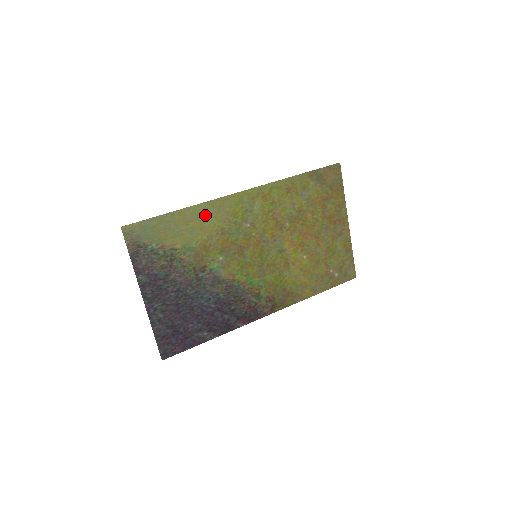
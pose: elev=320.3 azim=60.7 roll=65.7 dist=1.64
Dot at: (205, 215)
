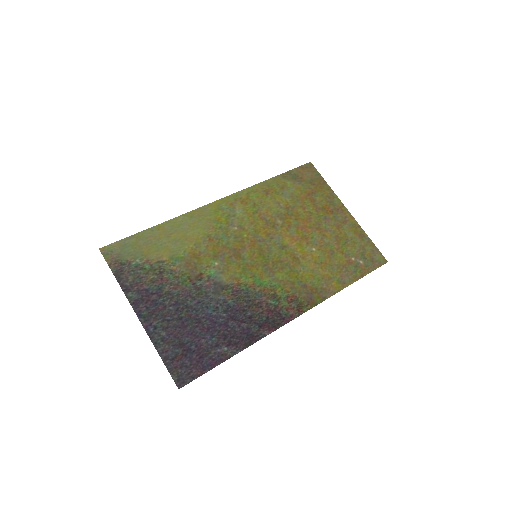
Dot at: (186, 226)
